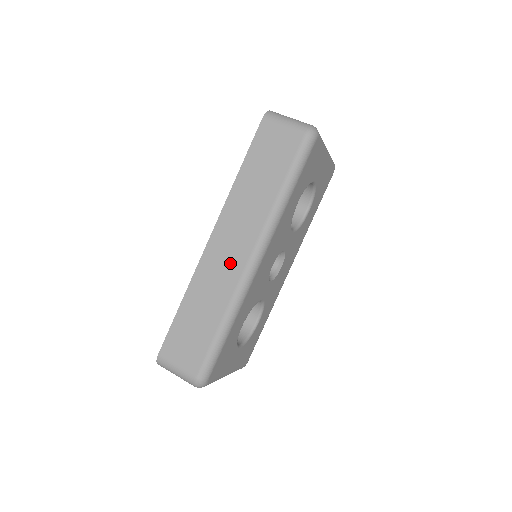
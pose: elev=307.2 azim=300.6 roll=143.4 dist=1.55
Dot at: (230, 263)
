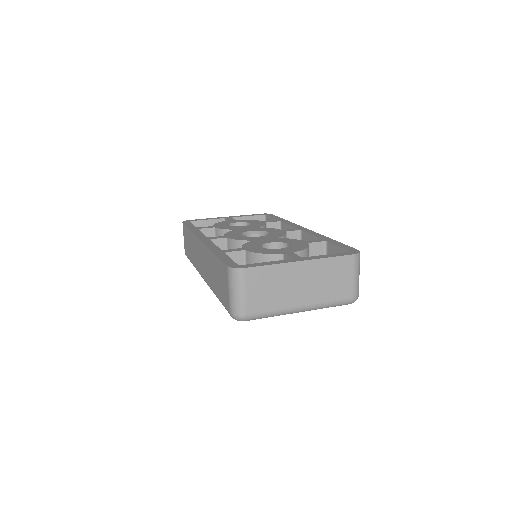
Dot at: (199, 261)
